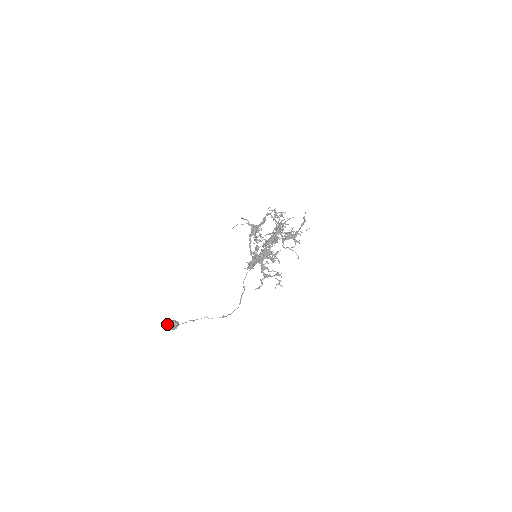
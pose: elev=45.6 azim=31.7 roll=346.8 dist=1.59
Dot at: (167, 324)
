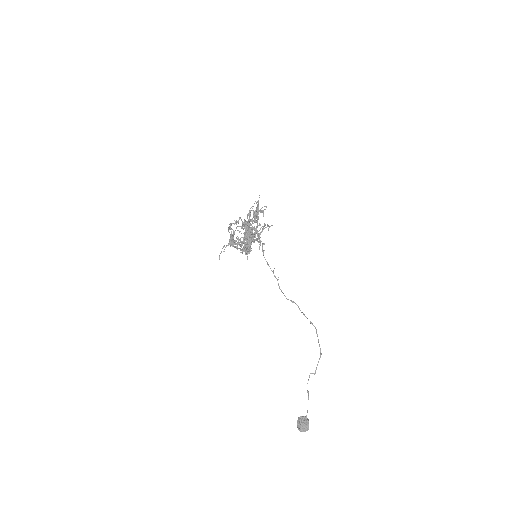
Dot at: occluded
